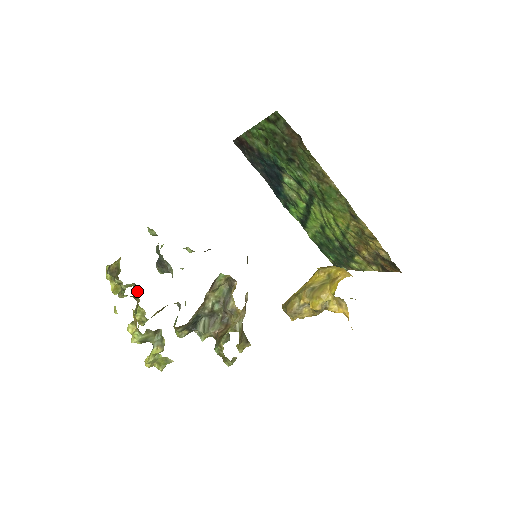
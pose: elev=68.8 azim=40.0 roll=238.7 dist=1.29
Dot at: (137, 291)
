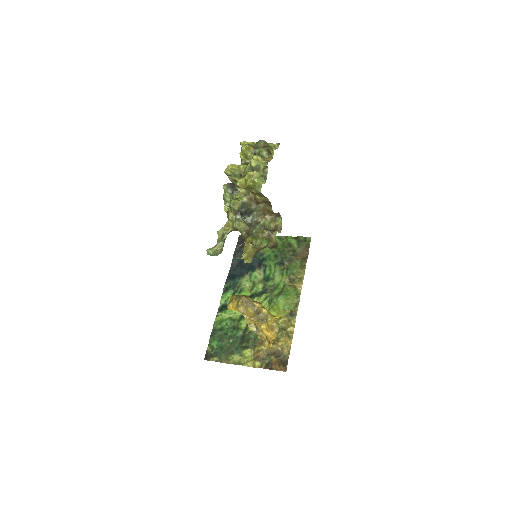
Dot at: occluded
